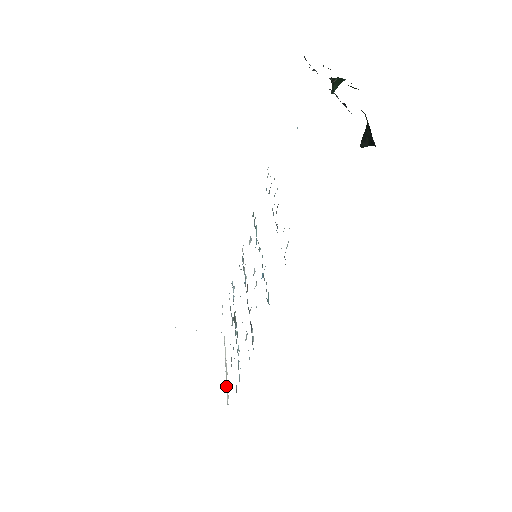
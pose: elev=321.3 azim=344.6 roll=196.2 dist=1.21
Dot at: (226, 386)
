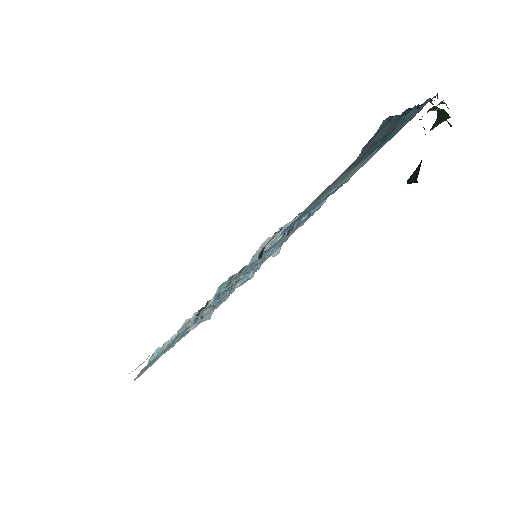
Dot at: occluded
